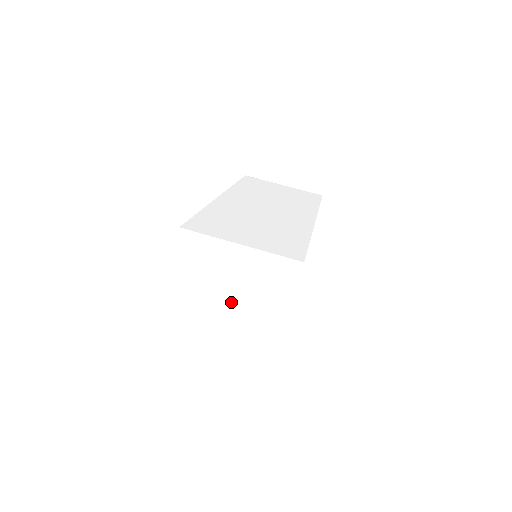
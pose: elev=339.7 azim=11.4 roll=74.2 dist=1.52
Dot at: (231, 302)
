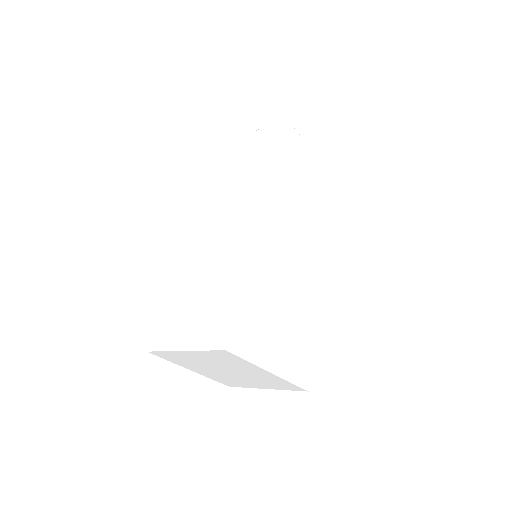
Dot at: (227, 370)
